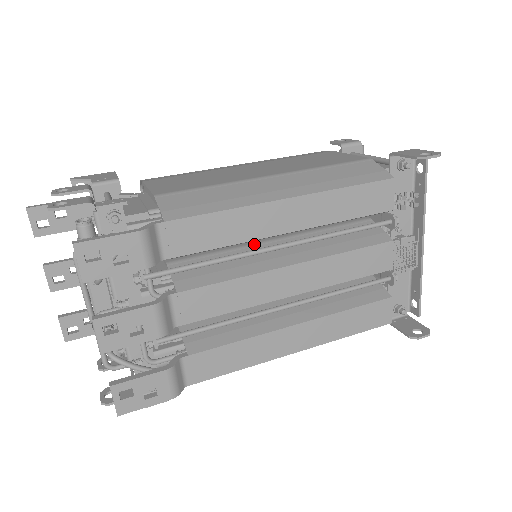
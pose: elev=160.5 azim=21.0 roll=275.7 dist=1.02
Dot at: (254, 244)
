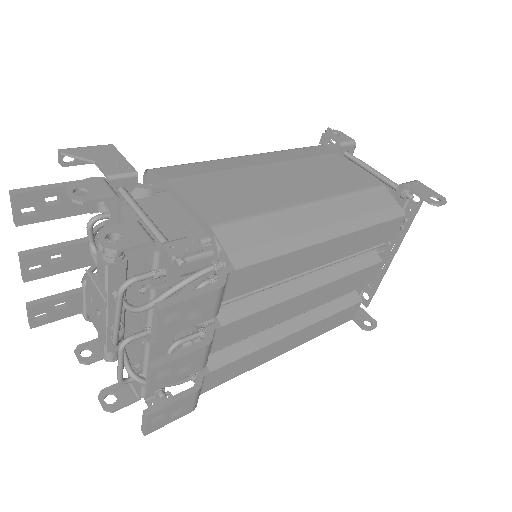
Dot at: occluded
